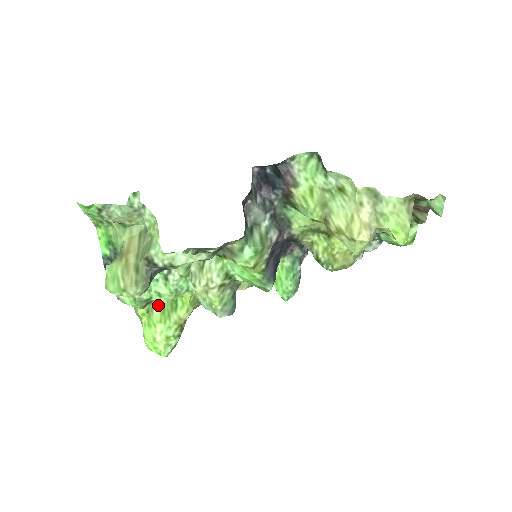
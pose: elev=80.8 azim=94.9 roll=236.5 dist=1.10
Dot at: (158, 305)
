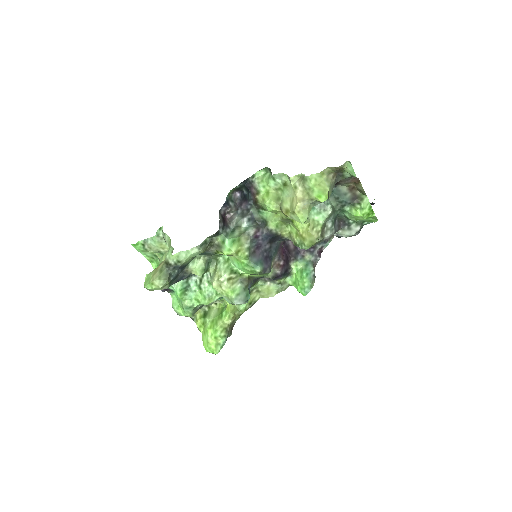
Dot at: (210, 318)
